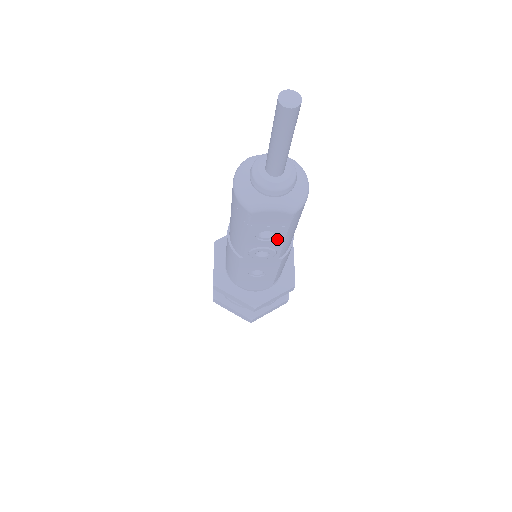
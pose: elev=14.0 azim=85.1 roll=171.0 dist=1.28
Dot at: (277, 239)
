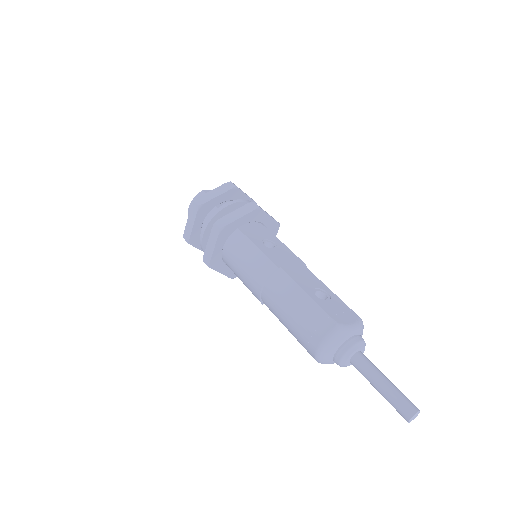
Dot at: occluded
